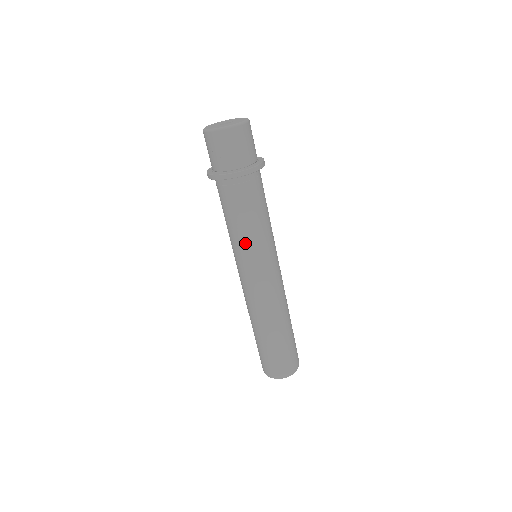
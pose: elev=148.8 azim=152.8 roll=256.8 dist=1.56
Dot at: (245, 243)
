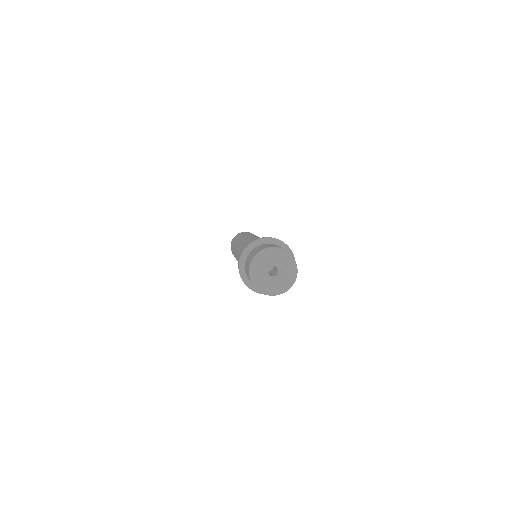
Dot at: occluded
